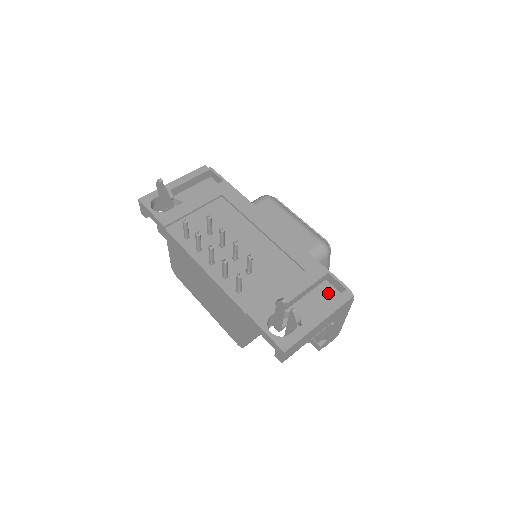
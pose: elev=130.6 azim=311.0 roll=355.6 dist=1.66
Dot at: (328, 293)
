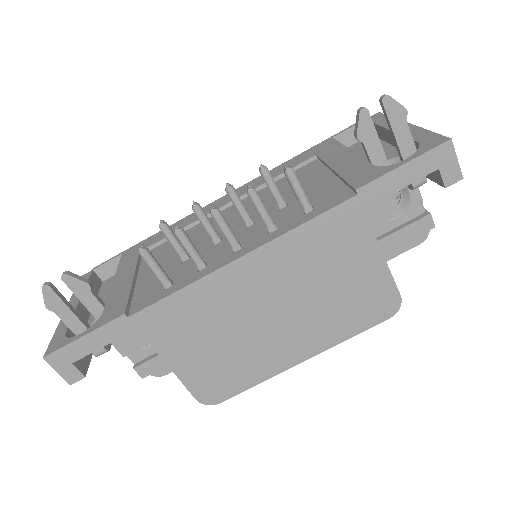
Dot at: (361, 146)
